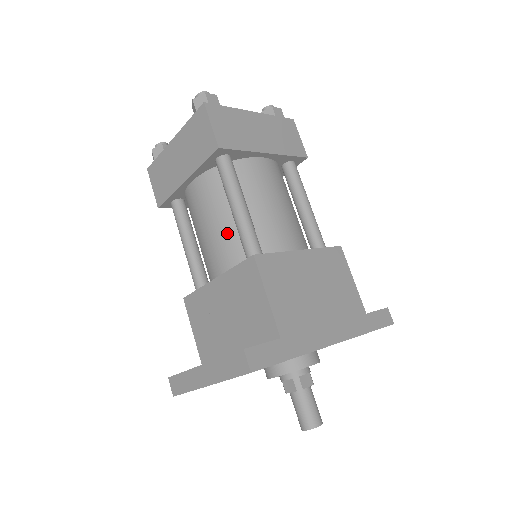
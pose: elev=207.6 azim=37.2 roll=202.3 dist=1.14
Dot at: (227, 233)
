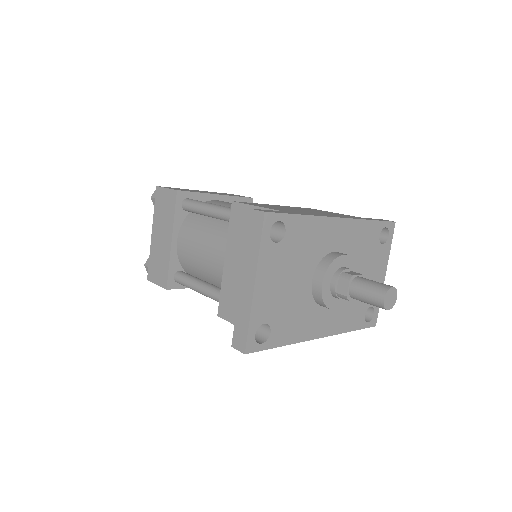
Dot at: (215, 233)
